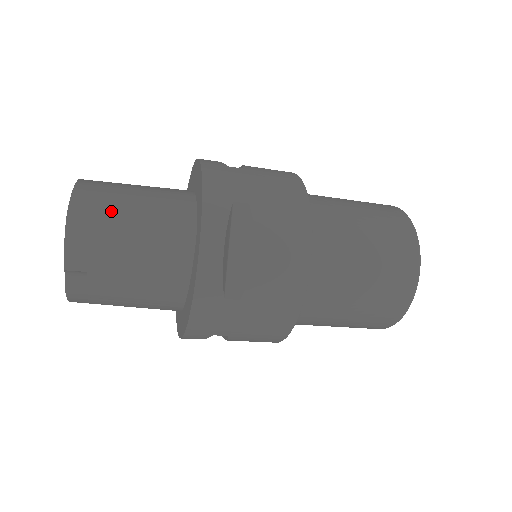
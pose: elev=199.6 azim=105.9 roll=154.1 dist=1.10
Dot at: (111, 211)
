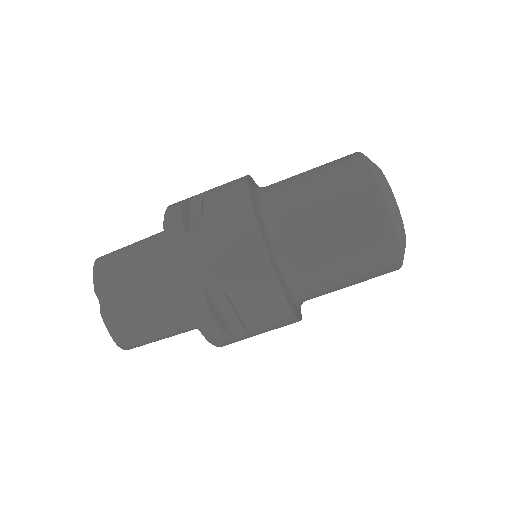
Dot at: (123, 247)
